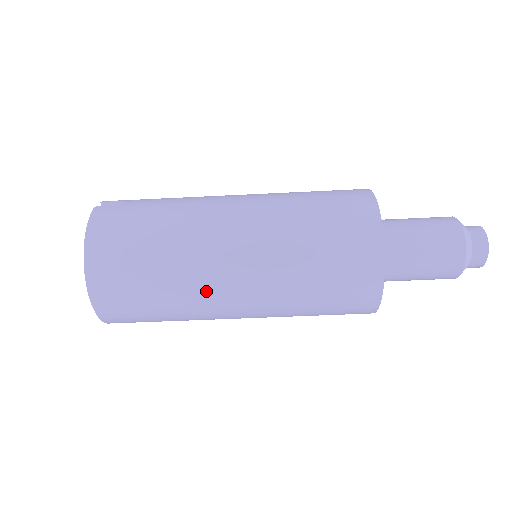
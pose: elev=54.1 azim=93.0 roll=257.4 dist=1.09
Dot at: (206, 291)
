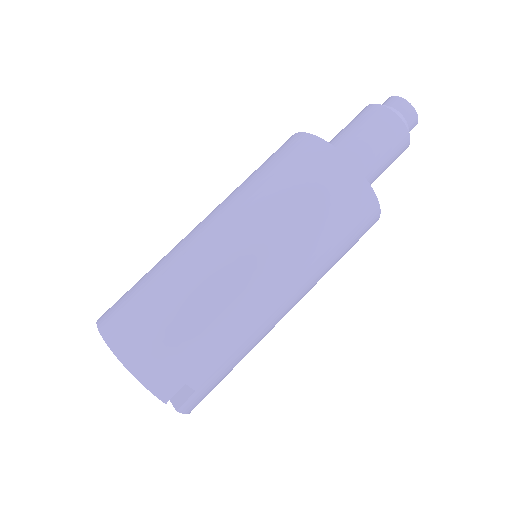
Dot at: (193, 252)
